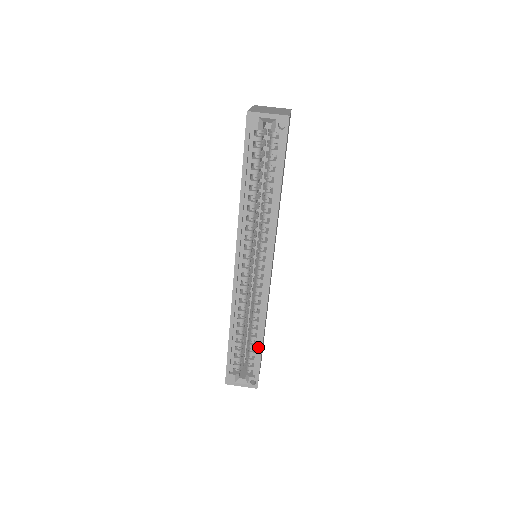
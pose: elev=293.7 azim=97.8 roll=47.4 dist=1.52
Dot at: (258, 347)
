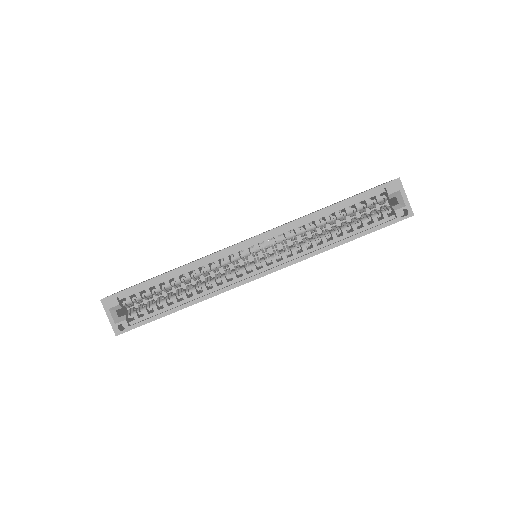
Dot at: (167, 310)
